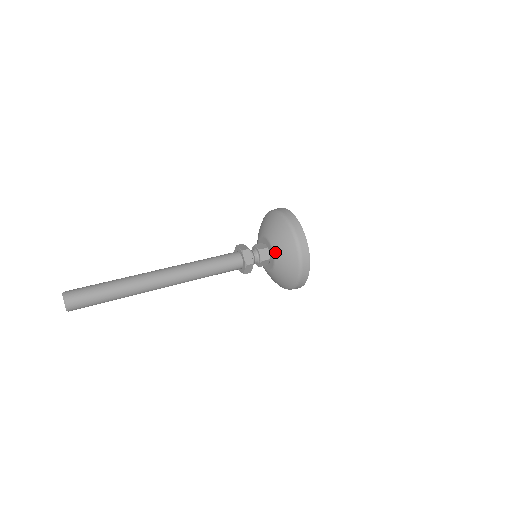
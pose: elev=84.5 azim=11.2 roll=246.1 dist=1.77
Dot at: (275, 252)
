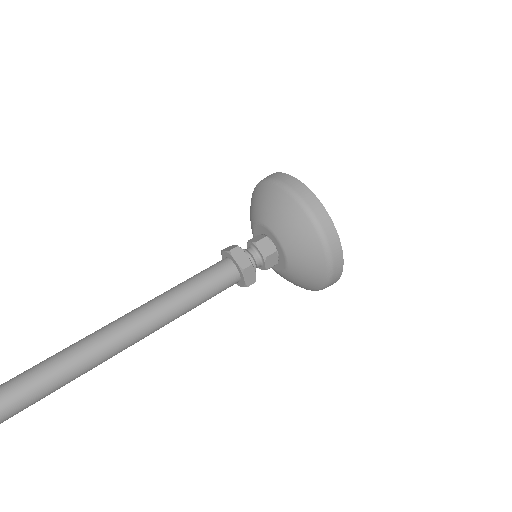
Dot at: (278, 235)
